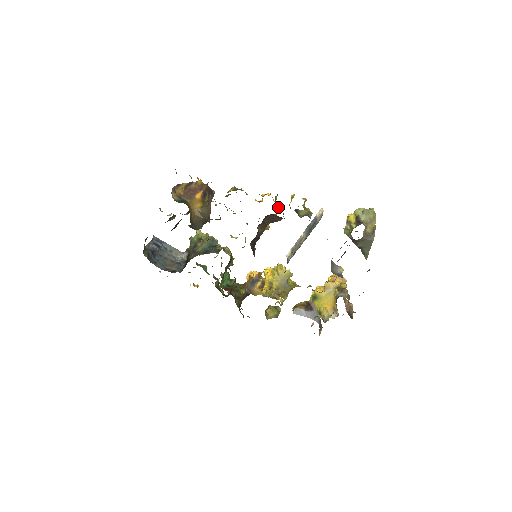
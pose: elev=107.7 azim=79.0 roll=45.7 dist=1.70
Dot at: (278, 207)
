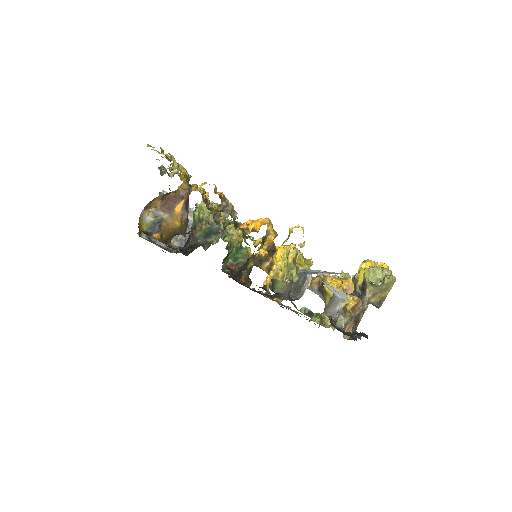
Dot at: (267, 246)
